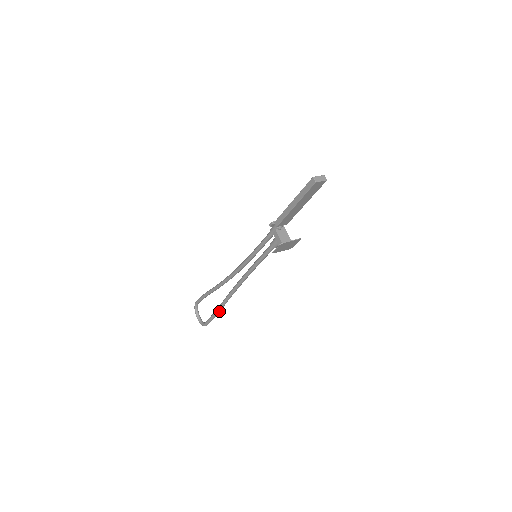
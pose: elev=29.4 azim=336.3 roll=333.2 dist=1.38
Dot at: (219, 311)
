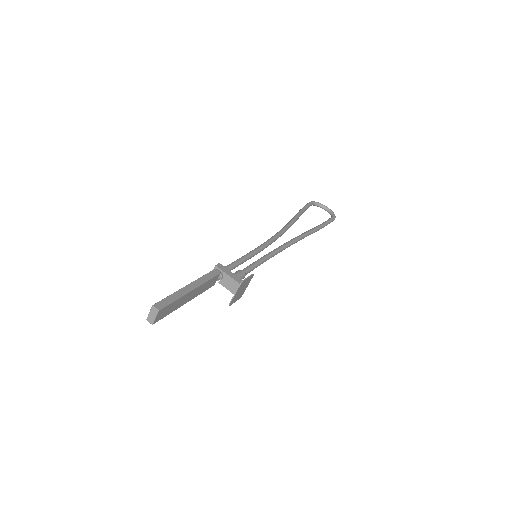
Dot at: occluded
